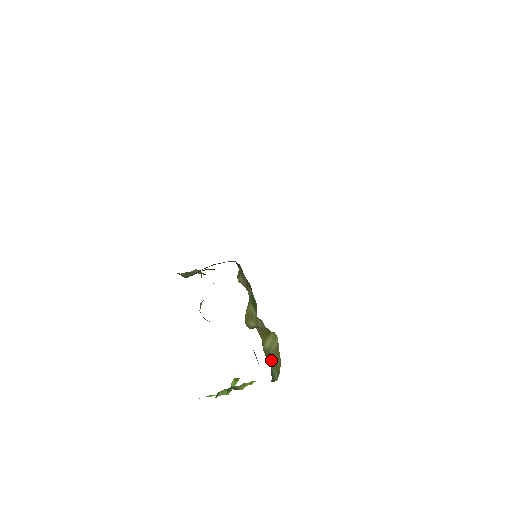
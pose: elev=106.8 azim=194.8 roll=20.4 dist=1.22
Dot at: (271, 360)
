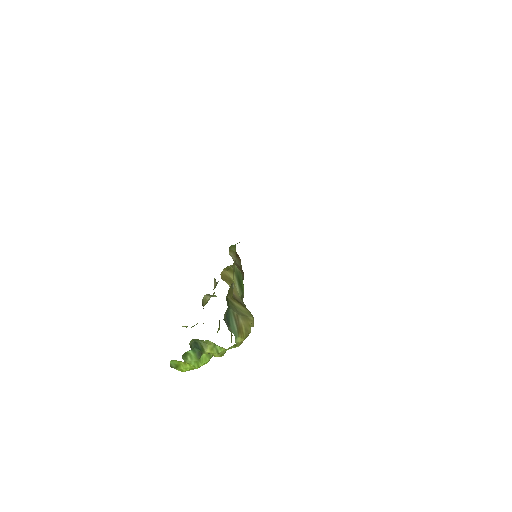
Dot at: (232, 309)
